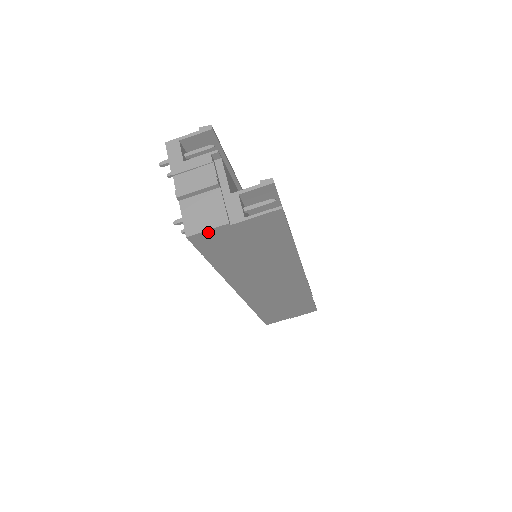
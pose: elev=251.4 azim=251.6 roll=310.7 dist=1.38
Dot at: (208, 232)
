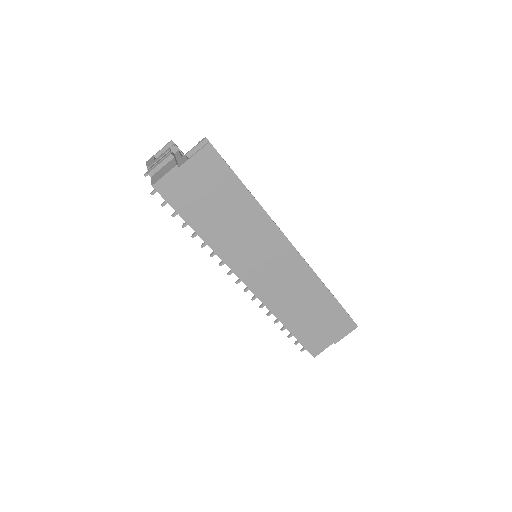
Dot at: (166, 178)
